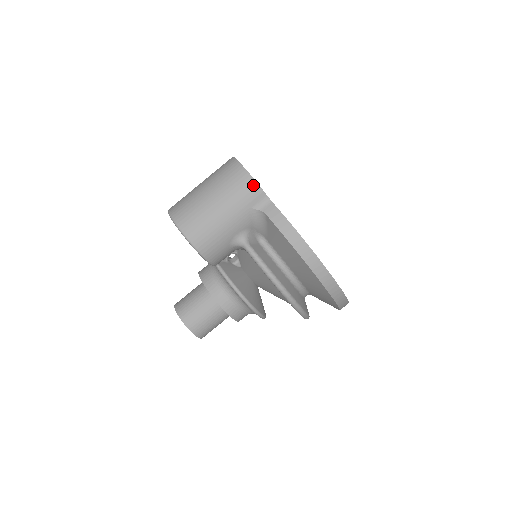
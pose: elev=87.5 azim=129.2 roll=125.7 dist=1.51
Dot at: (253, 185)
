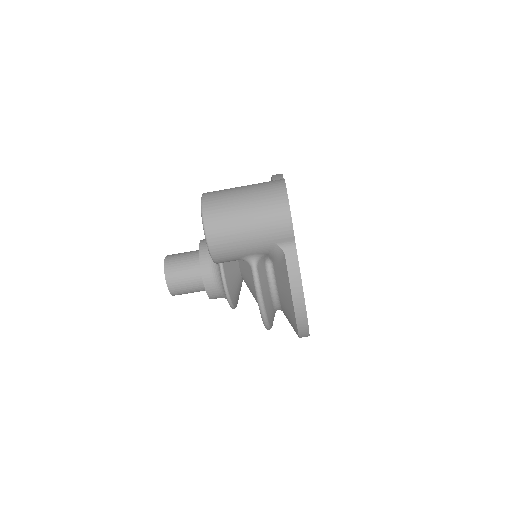
Dot at: (289, 227)
